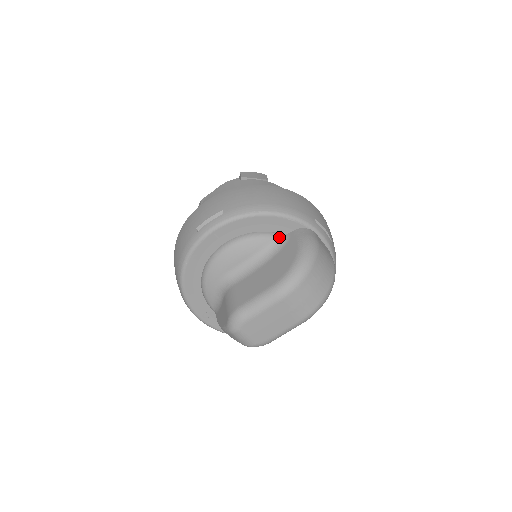
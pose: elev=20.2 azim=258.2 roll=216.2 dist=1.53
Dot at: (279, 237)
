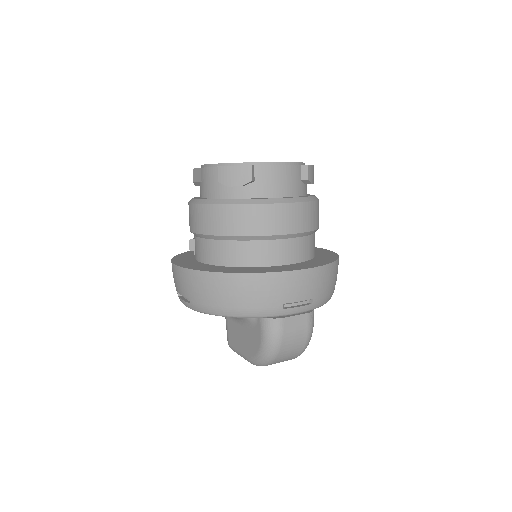
Dot at: occluded
